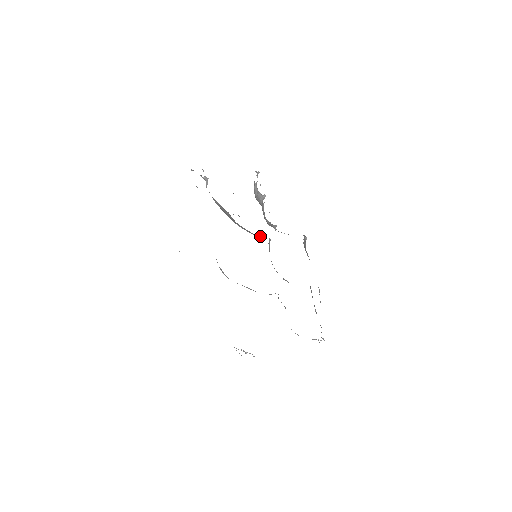
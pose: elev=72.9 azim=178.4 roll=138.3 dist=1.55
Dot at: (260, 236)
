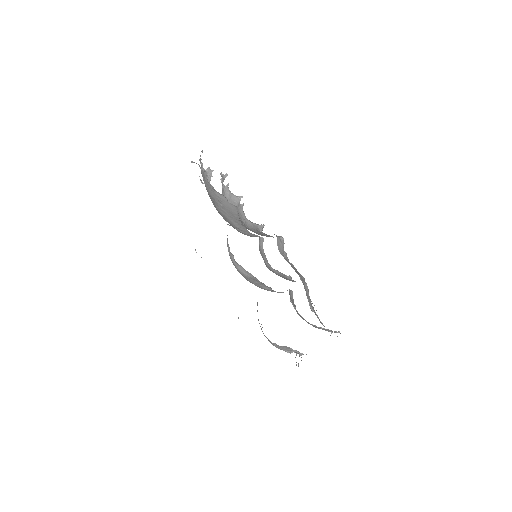
Dot at: (253, 236)
